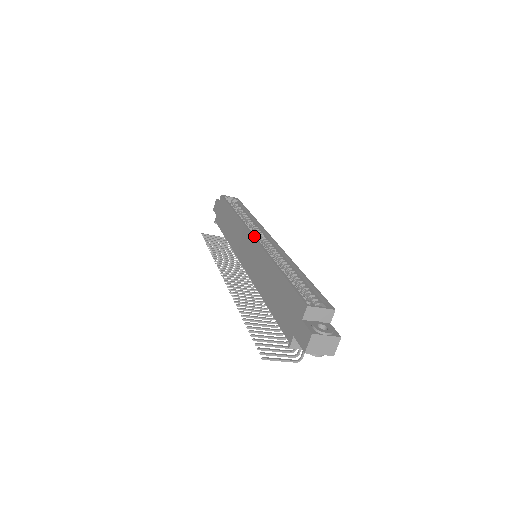
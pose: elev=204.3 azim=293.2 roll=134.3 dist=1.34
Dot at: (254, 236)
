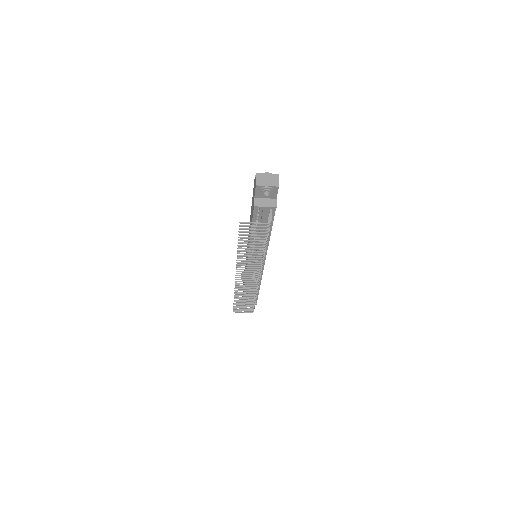
Dot at: occluded
